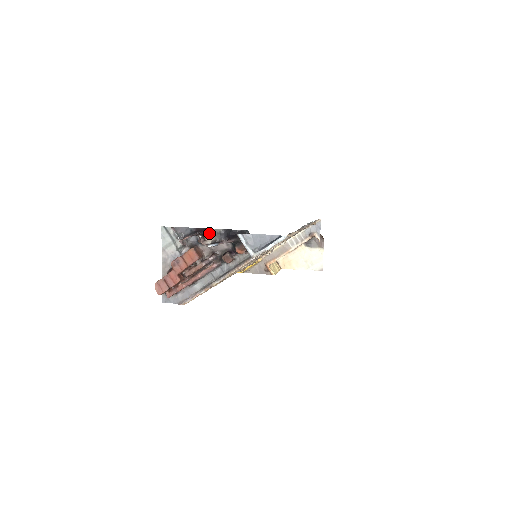
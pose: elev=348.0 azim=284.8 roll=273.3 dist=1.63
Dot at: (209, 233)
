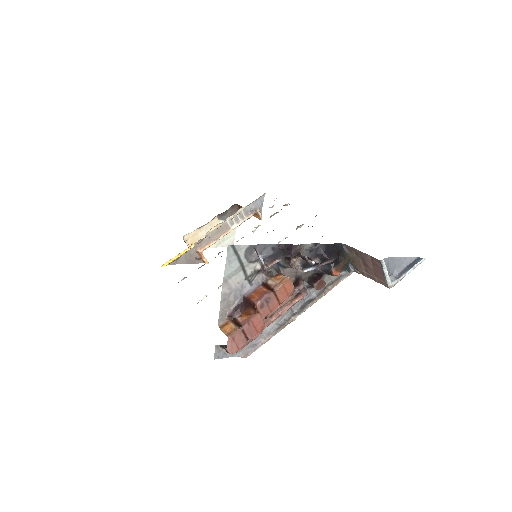
Dot at: (300, 251)
